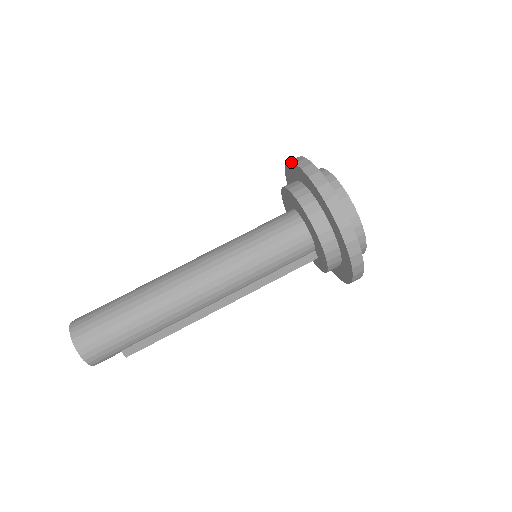
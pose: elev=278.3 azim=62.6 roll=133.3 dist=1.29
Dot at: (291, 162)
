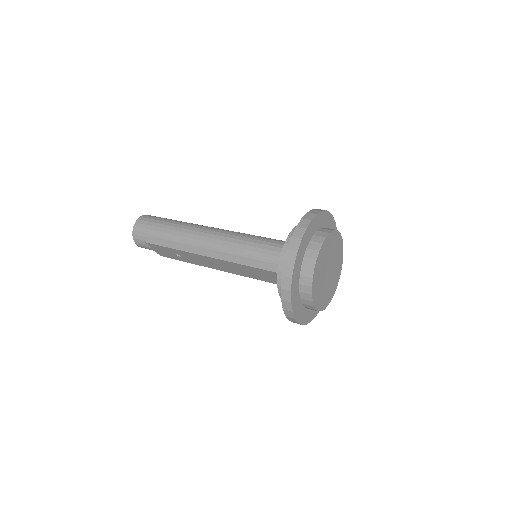
Dot at: occluded
